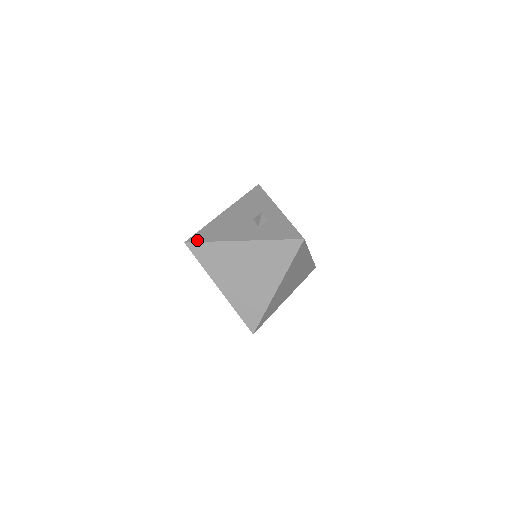
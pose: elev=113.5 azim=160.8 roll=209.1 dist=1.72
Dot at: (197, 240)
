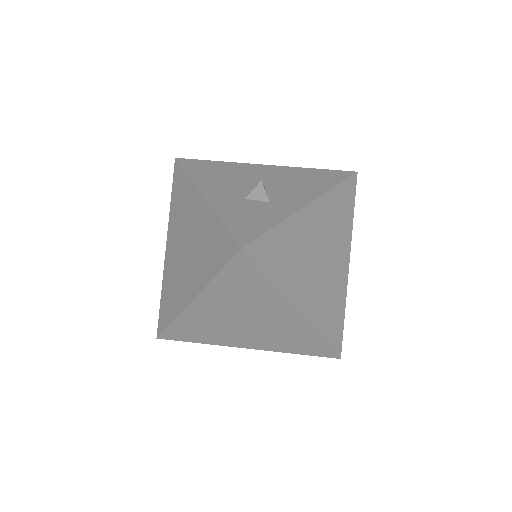
Dot at: (184, 164)
